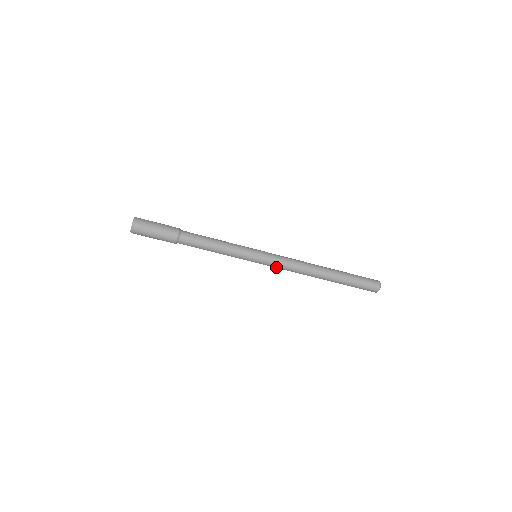
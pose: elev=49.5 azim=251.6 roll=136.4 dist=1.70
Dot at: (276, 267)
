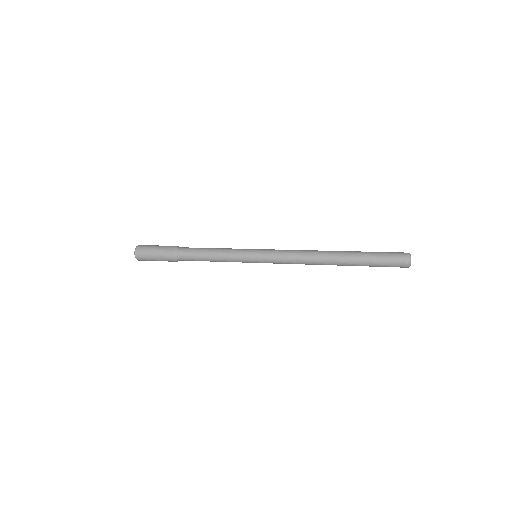
Dot at: occluded
